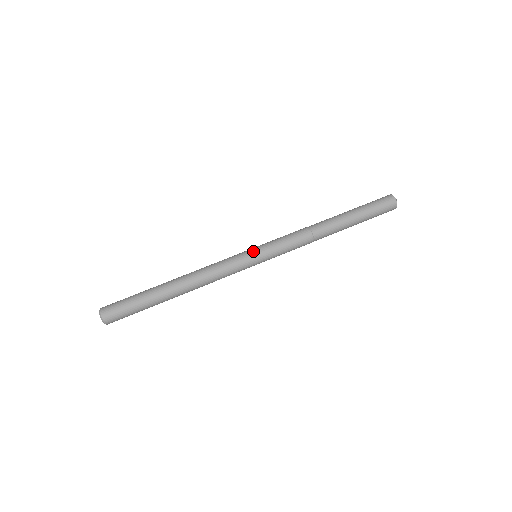
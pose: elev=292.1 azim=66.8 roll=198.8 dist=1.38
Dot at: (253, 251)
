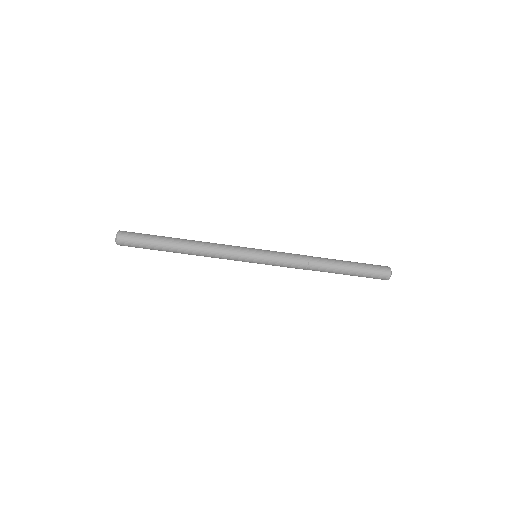
Dot at: (255, 251)
